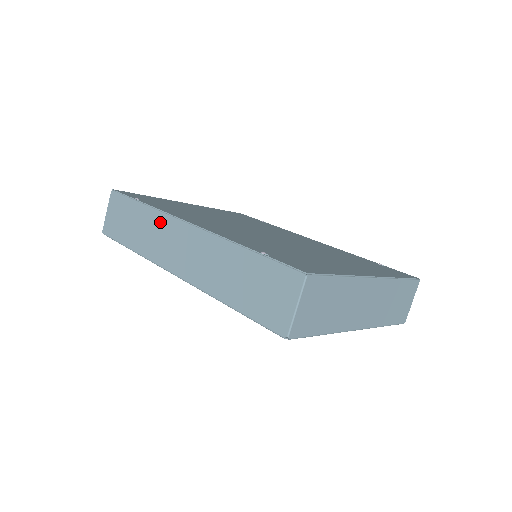
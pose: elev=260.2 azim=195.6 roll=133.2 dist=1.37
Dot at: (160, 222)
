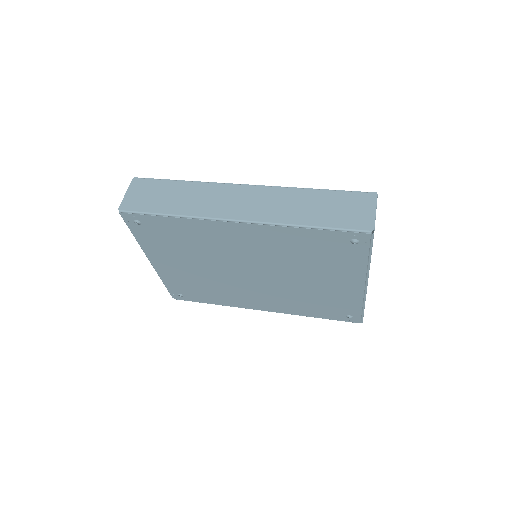
Dot at: (211, 189)
